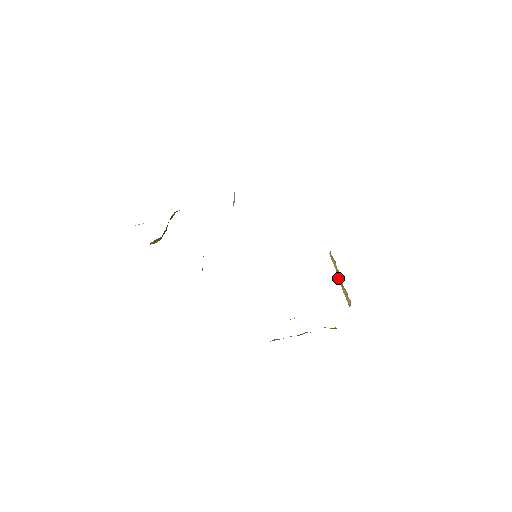
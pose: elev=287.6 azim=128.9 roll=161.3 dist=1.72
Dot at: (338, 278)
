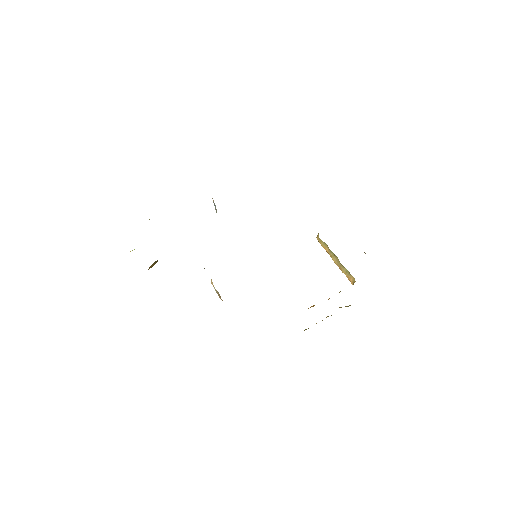
Dot at: (333, 259)
